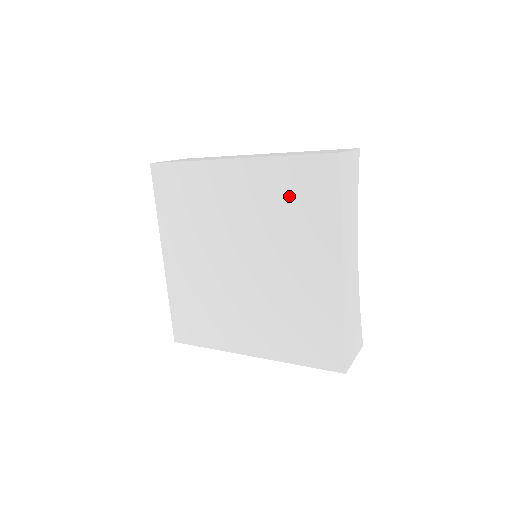
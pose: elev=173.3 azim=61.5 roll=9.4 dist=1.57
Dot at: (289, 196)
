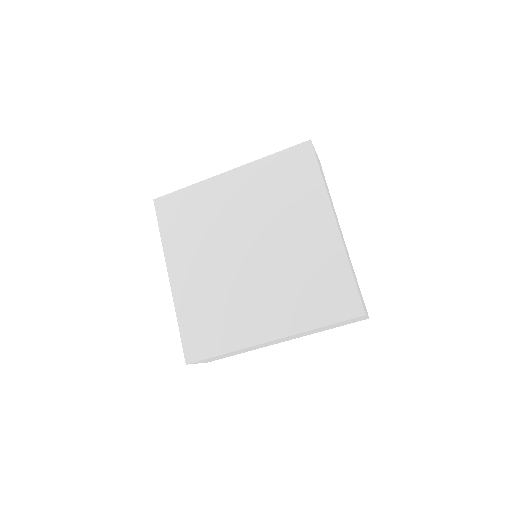
Dot at: (279, 182)
